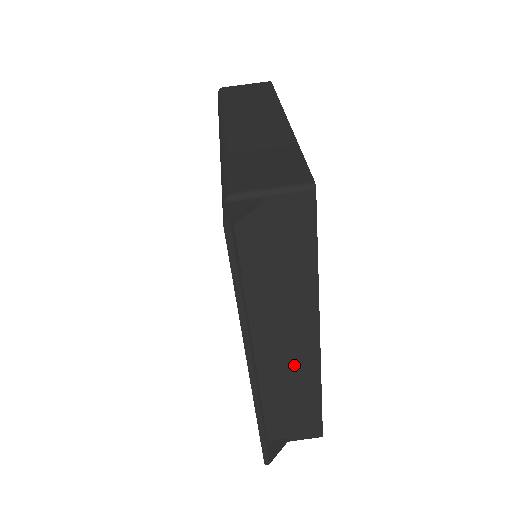
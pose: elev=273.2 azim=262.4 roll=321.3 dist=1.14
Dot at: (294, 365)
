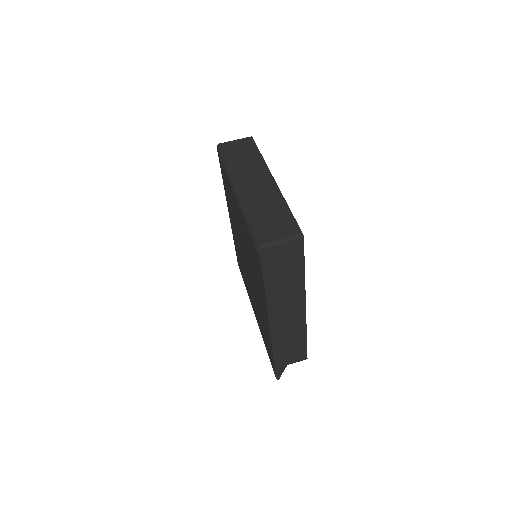
Dot at: (292, 322)
